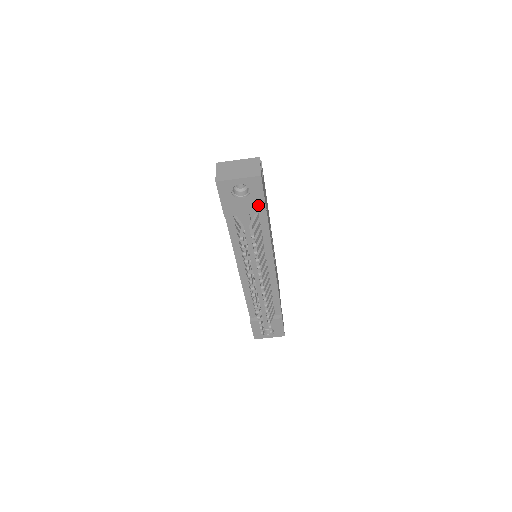
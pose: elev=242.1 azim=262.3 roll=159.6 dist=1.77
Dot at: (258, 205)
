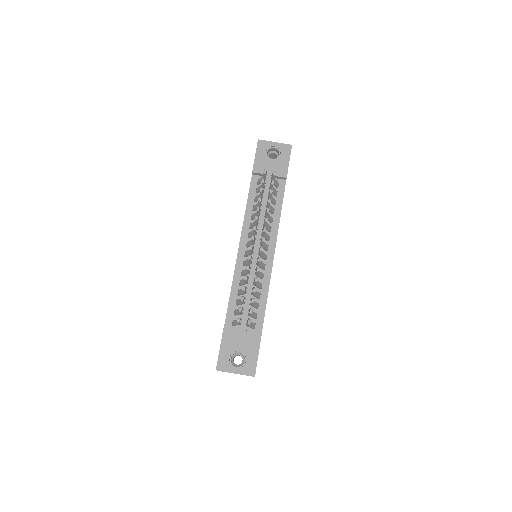
Dot at: (282, 170)
